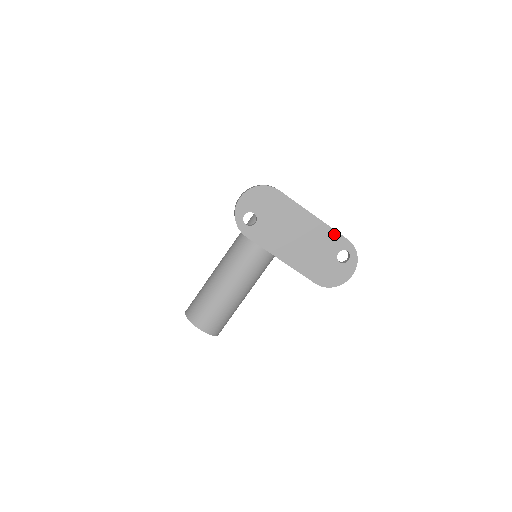
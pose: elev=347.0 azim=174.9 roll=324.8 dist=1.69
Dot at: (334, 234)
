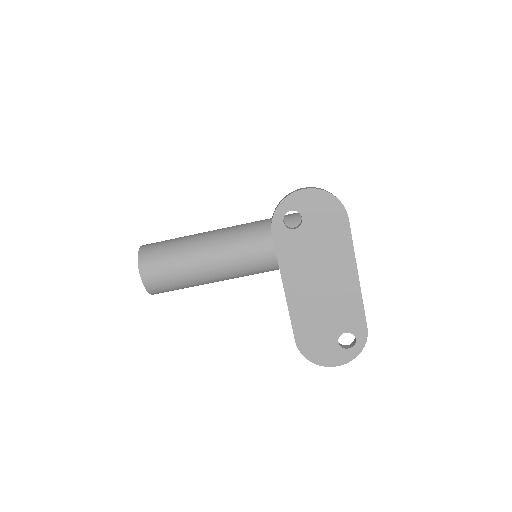
Dot at: (359, 311)
